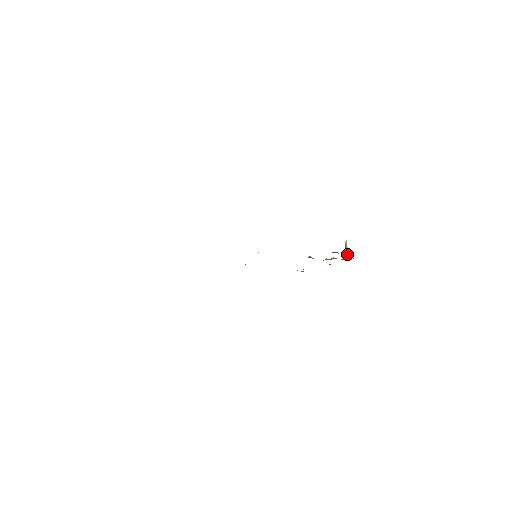
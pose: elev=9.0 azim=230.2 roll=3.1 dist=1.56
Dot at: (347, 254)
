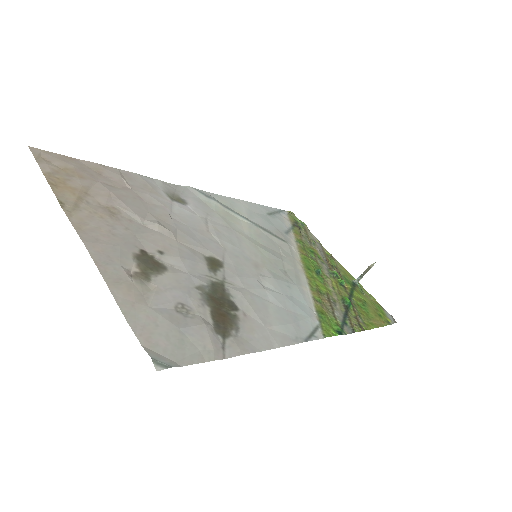
Dot at: (361, 277)
